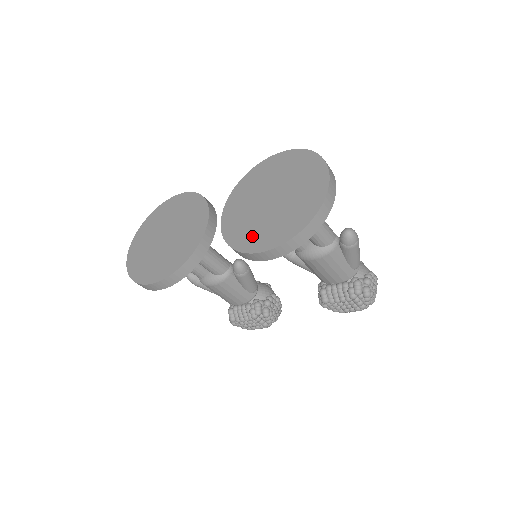
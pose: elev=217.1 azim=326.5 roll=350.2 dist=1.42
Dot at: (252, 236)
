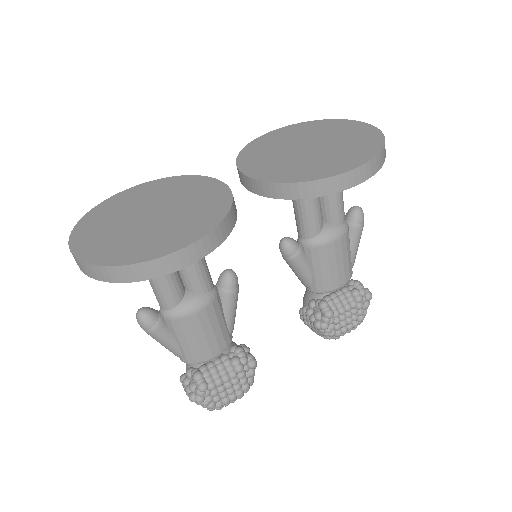
Dot at: (319, 168)
